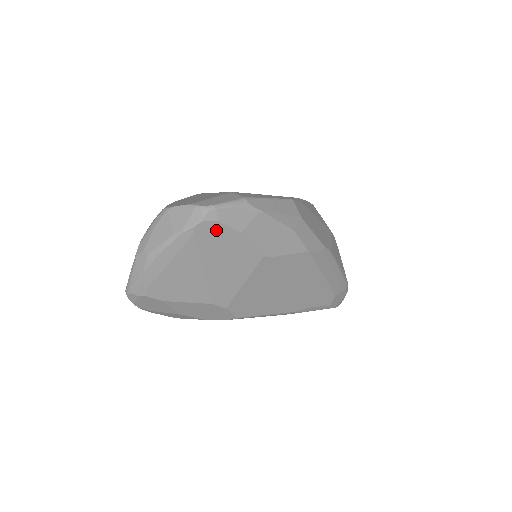
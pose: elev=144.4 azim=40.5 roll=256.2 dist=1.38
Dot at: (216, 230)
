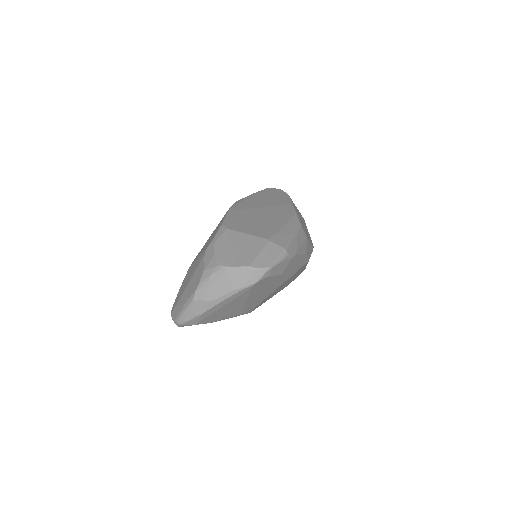
Dot at: (266, 280)
